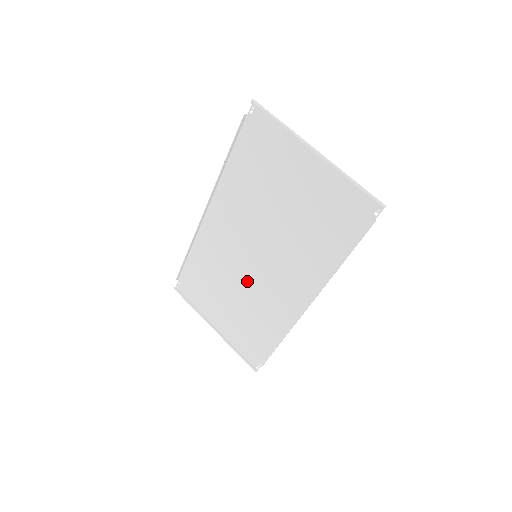
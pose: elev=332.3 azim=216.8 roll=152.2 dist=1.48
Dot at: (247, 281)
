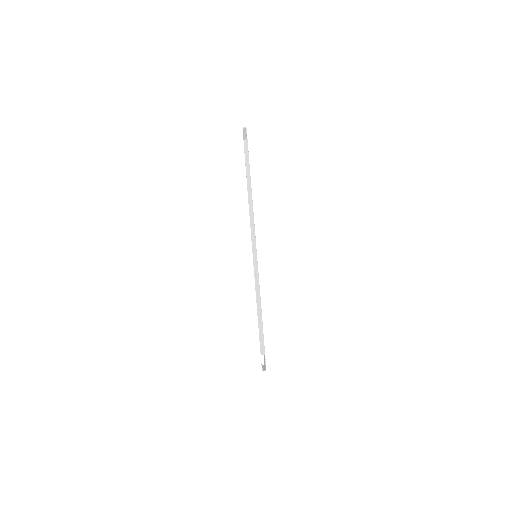
Dot at: occluded
